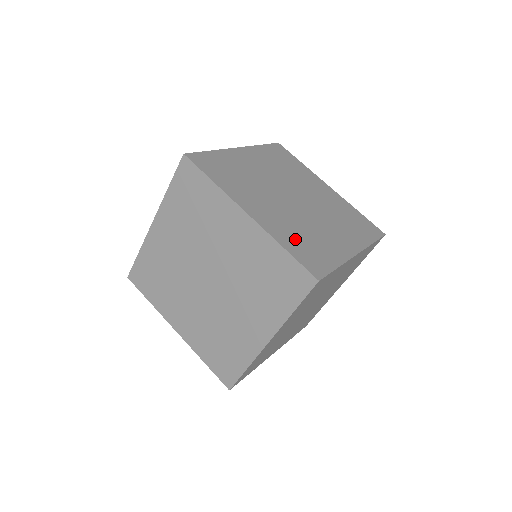
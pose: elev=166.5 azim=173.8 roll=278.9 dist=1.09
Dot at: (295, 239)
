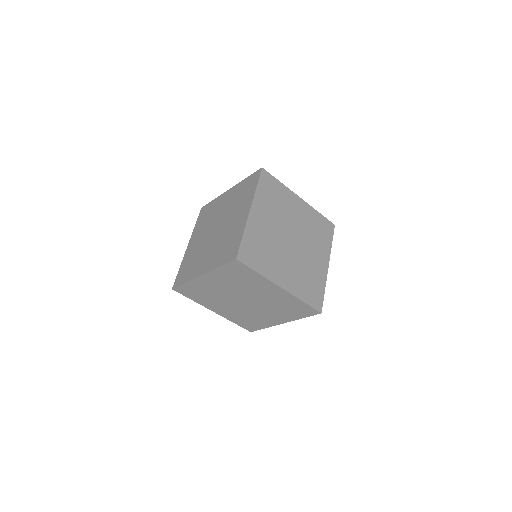
Dot at: (304, 287)
